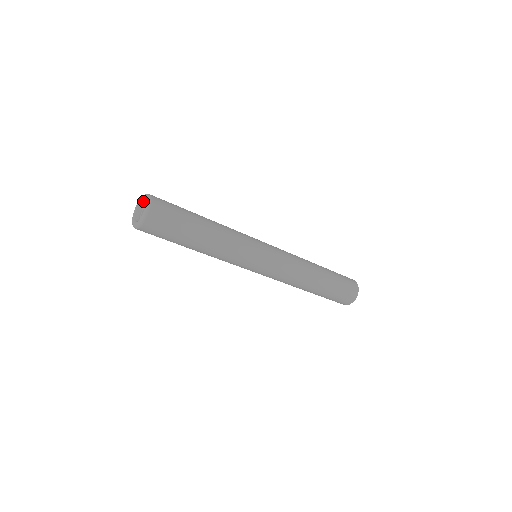
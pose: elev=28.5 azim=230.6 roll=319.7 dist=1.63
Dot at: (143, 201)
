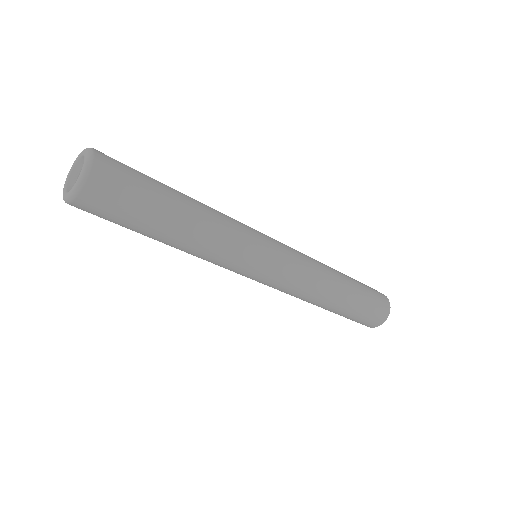
Dot at: (73, 173)
